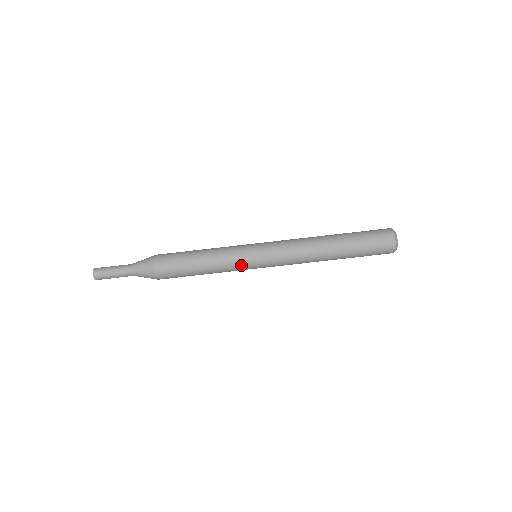
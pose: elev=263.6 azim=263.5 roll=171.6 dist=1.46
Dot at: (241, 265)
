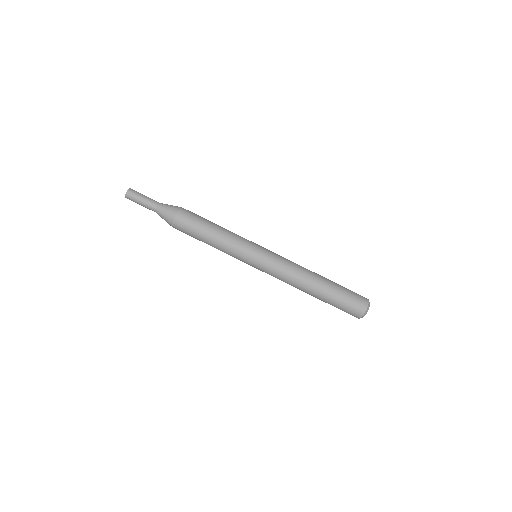
Dot at: (241, 255)
